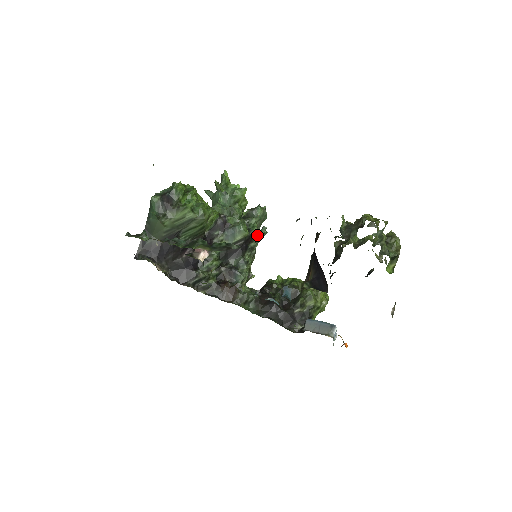
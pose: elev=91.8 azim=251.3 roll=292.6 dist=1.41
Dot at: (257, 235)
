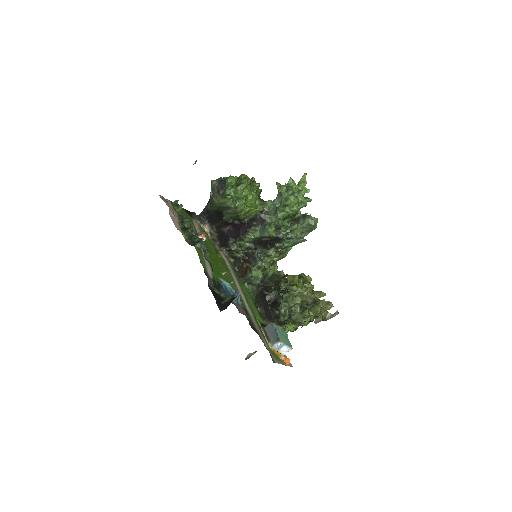
Dot at: (289, 239)
